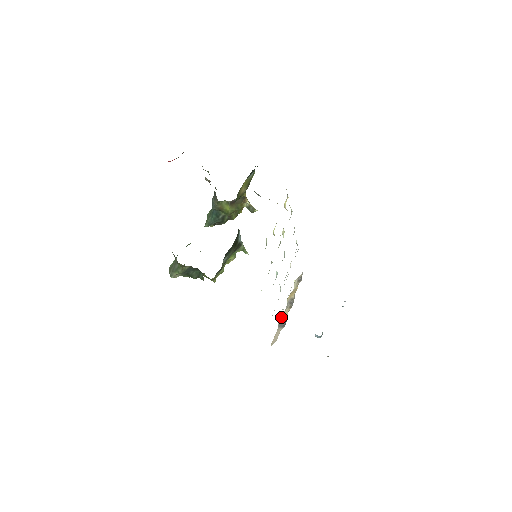
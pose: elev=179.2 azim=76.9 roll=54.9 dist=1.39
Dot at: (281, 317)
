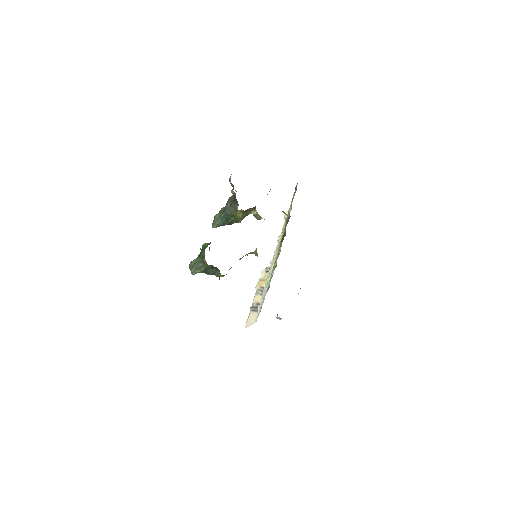
Dot at: occluded
